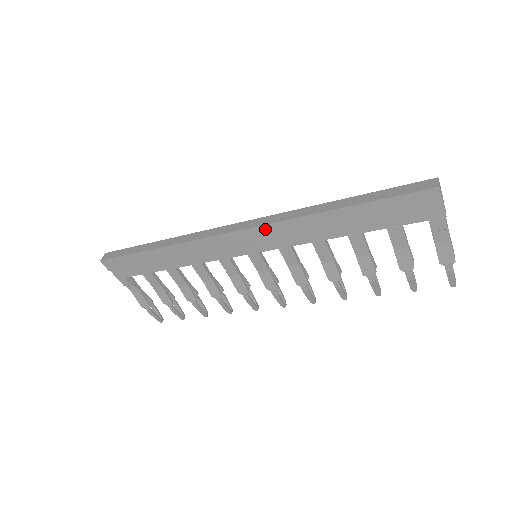
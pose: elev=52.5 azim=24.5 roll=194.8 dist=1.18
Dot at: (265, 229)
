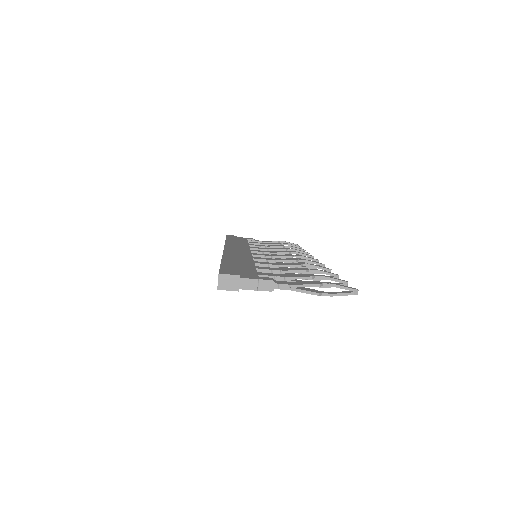
Dot at: occluded
